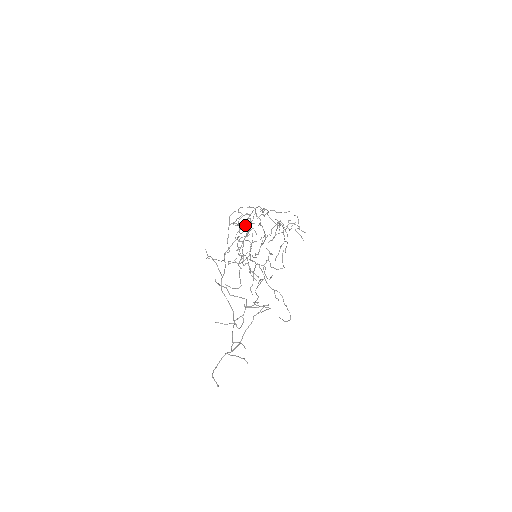
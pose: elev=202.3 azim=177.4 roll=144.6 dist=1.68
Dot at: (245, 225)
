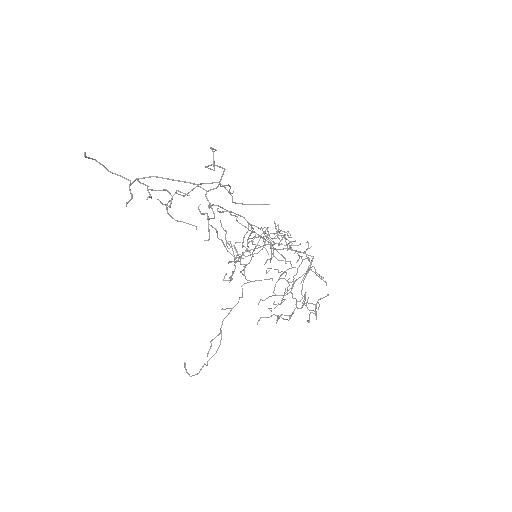
Dot at: occluded
